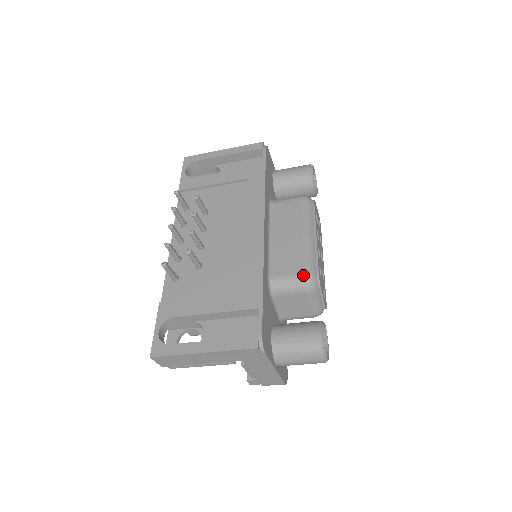
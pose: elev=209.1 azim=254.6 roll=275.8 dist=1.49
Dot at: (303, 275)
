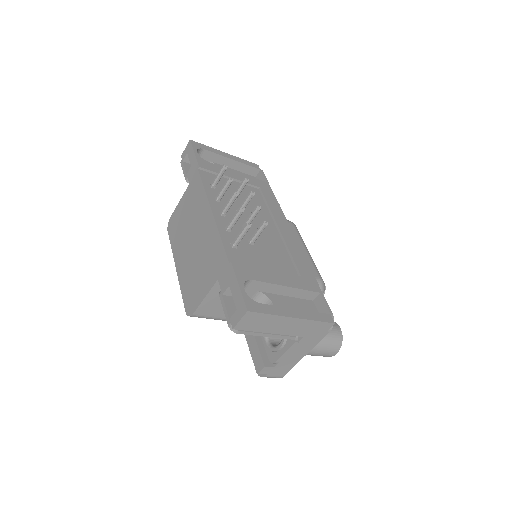
Dot at: (321, 280)
